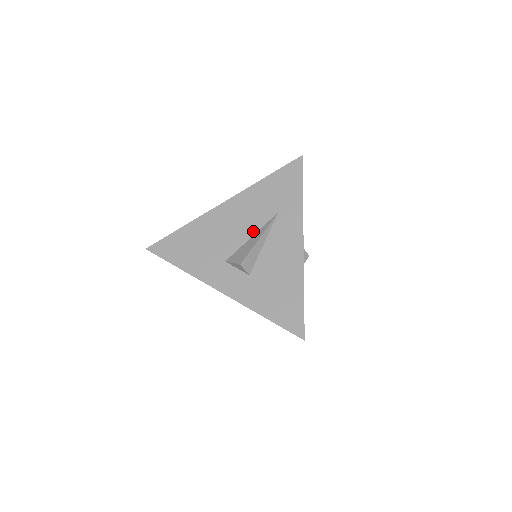
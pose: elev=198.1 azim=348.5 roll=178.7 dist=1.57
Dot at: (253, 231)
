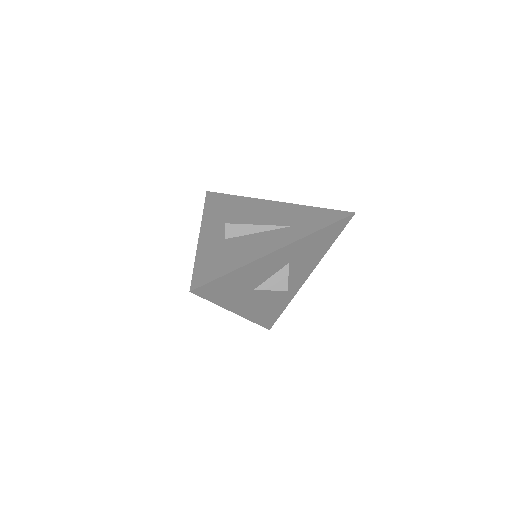
Dot at: (264, 223)
